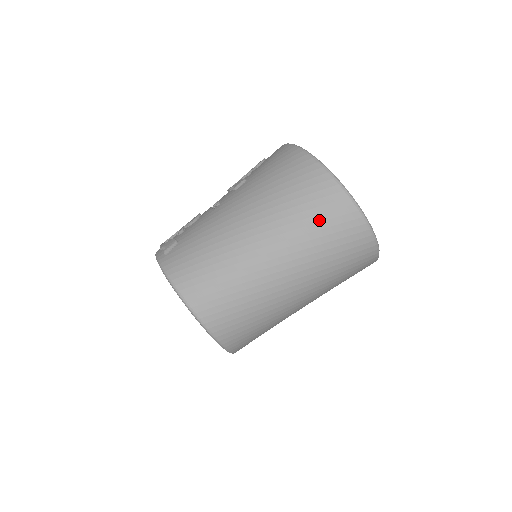
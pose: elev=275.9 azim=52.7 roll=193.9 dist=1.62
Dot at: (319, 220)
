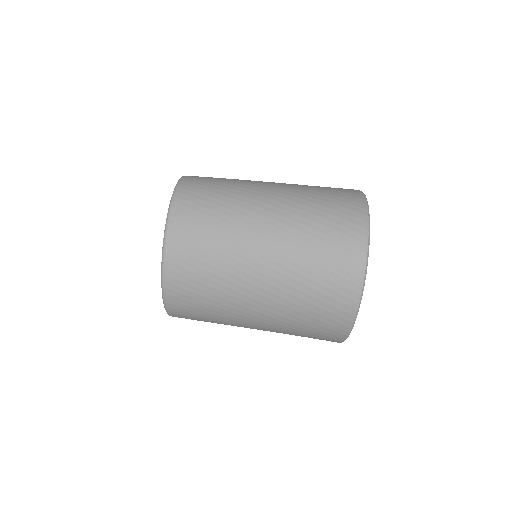
Dot at: (327, 201)
